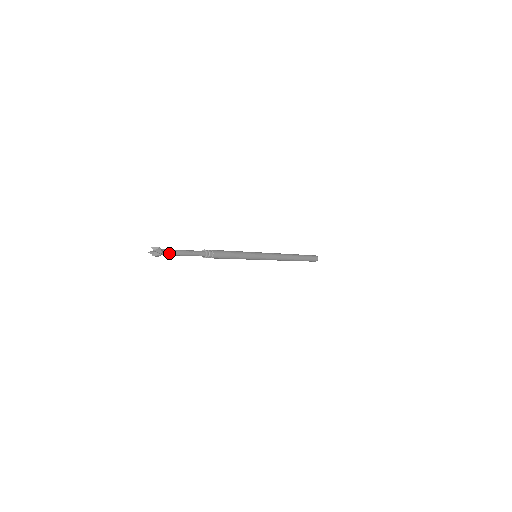
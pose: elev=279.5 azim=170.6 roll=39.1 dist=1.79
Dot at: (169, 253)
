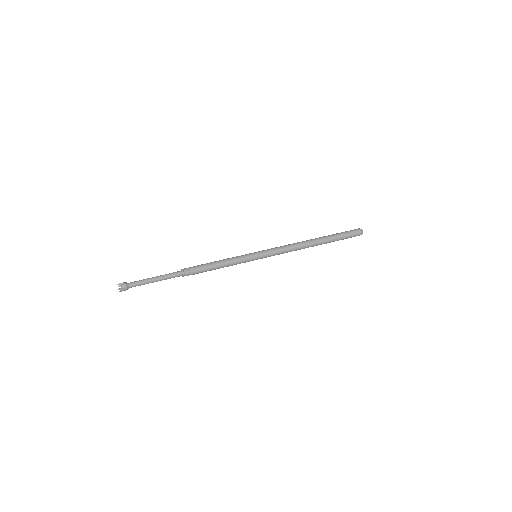
Dot at: (137, 284)
